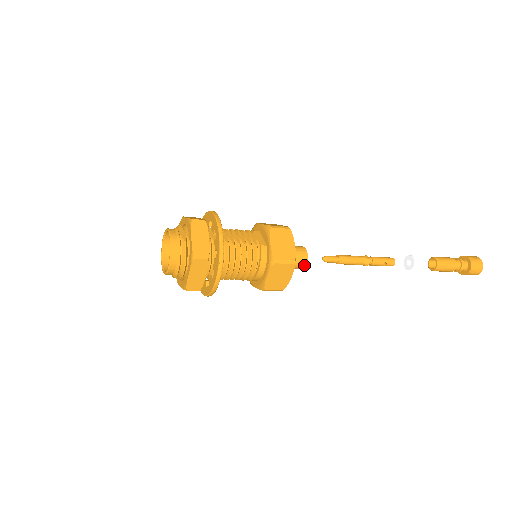
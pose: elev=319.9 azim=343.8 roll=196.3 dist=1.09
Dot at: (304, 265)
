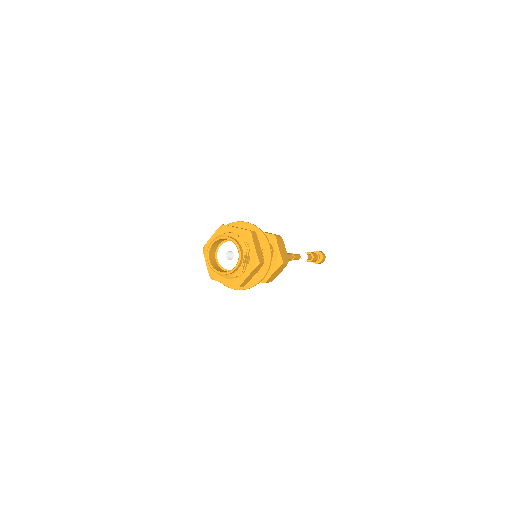
Dot at: occluded
